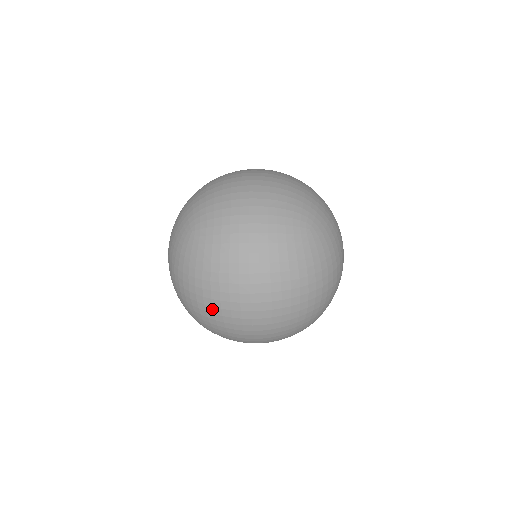
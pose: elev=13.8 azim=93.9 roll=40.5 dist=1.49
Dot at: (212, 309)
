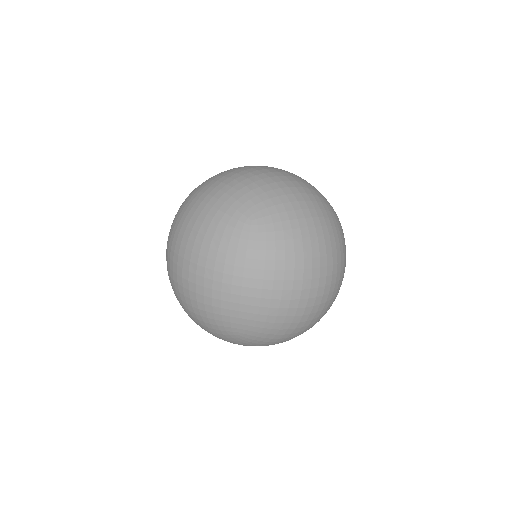
Dot at: occluded
